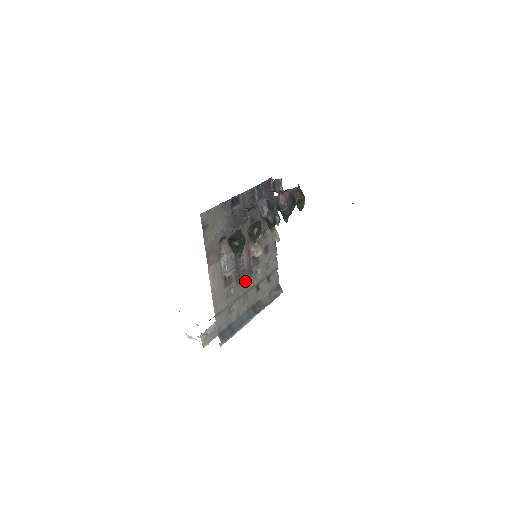
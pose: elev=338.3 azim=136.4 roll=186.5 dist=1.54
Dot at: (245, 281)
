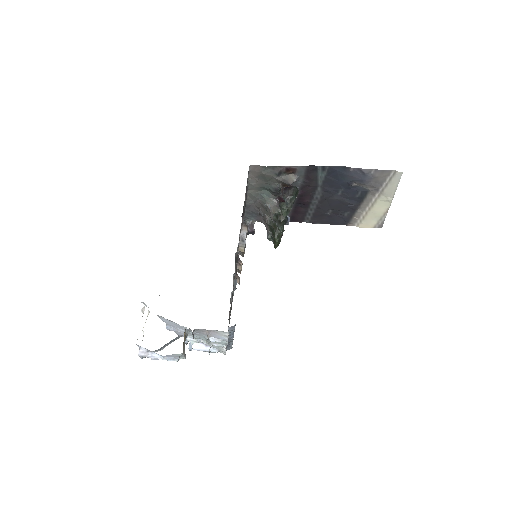
Dot at: occluded
